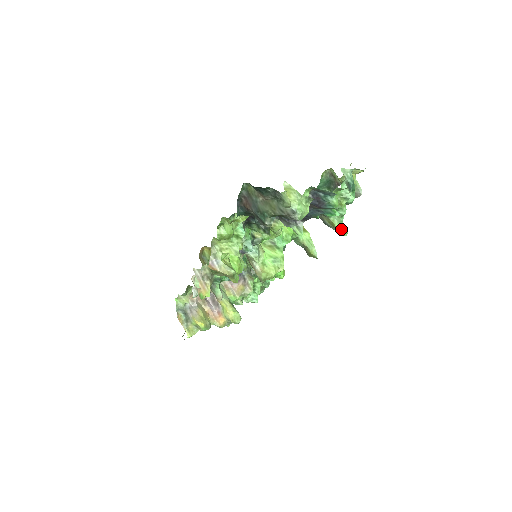
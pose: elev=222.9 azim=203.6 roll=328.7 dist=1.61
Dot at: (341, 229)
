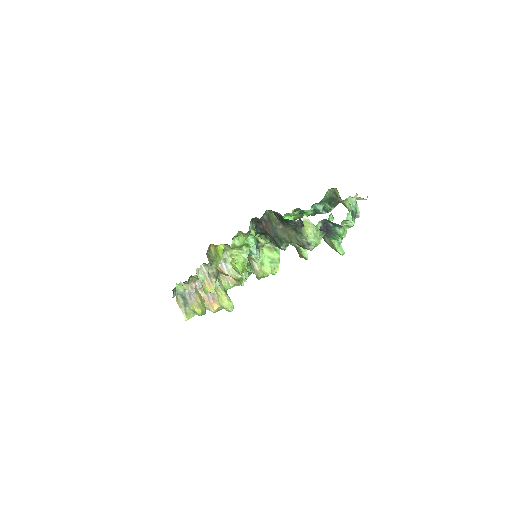
Dot at: (339, 250)
